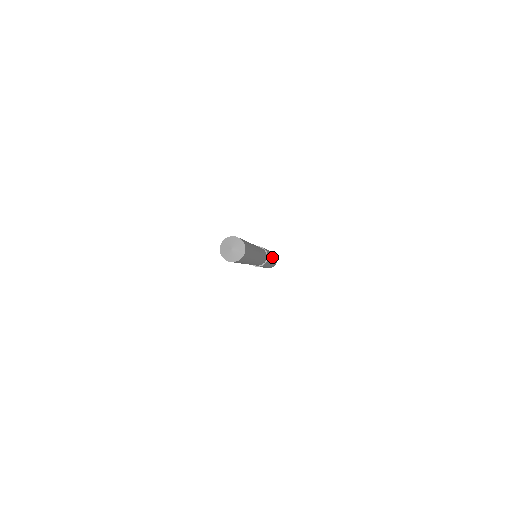
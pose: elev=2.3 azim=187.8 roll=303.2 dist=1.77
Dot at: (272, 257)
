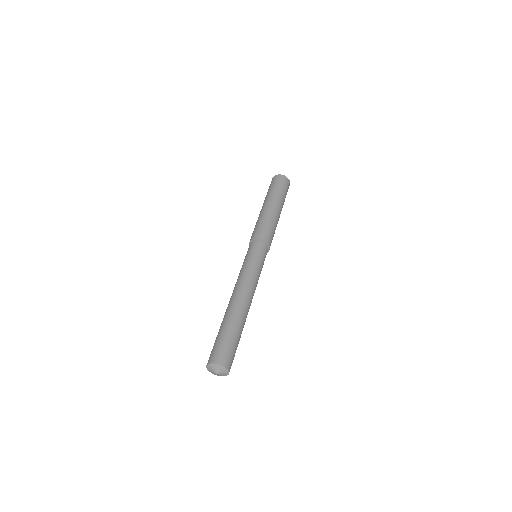
Dot at: (278, 213)
